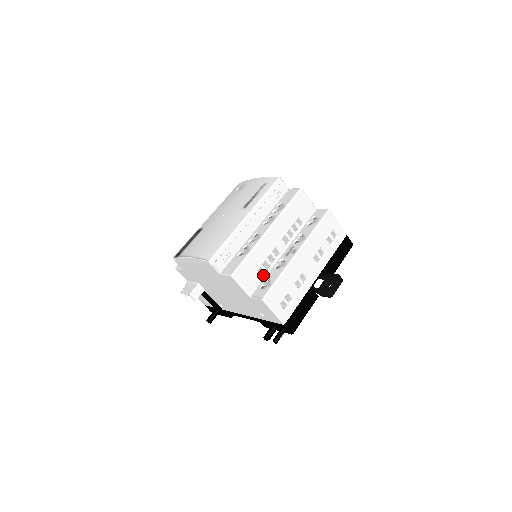
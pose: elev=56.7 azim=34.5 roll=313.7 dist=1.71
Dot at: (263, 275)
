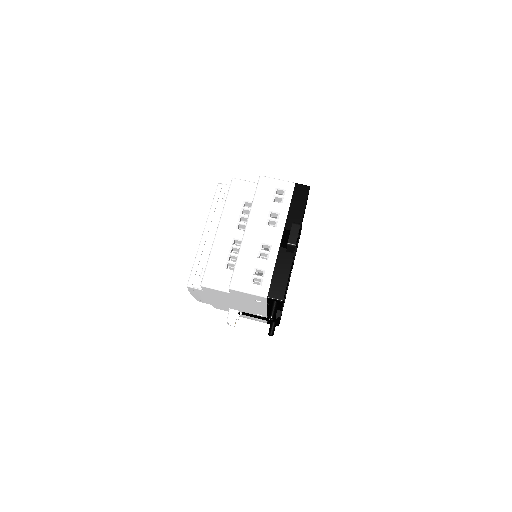
Dot at: occluded
